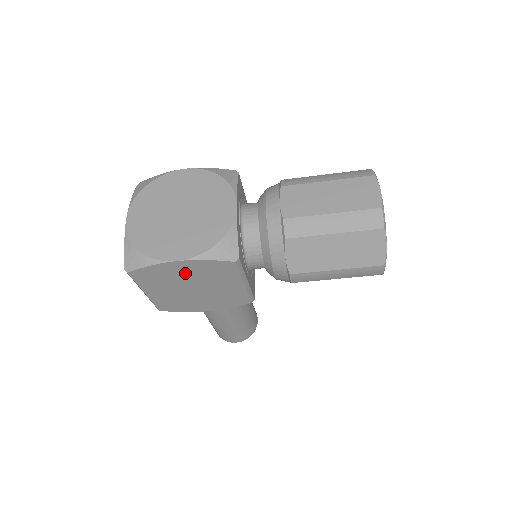
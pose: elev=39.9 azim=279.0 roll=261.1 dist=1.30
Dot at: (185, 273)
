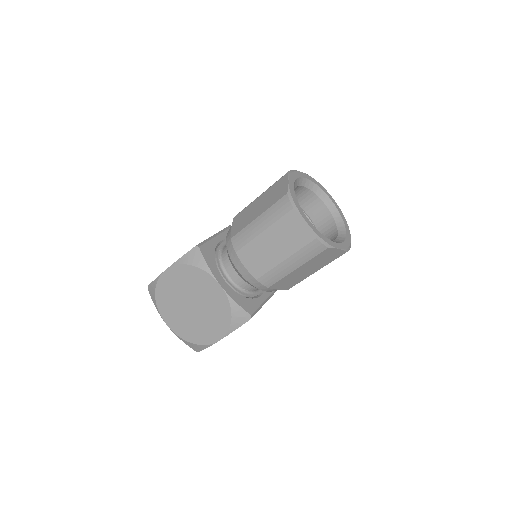
Dot at: occluded
